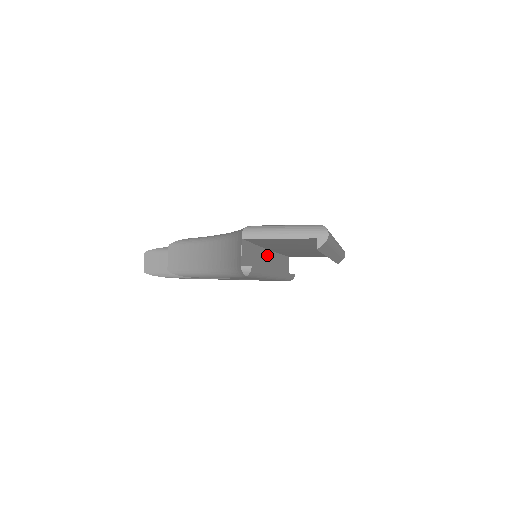
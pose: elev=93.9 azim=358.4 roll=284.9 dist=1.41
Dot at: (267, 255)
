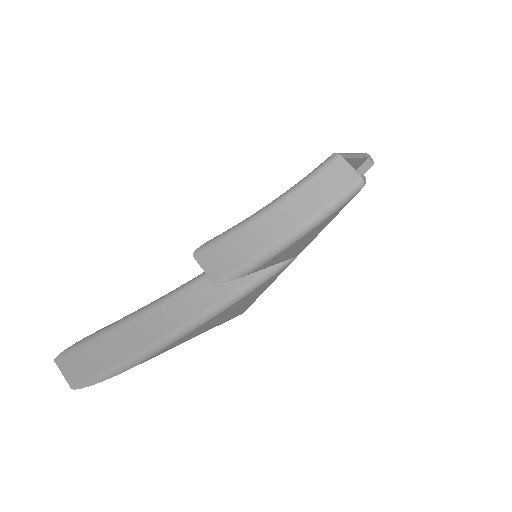
Dot at: occluded
